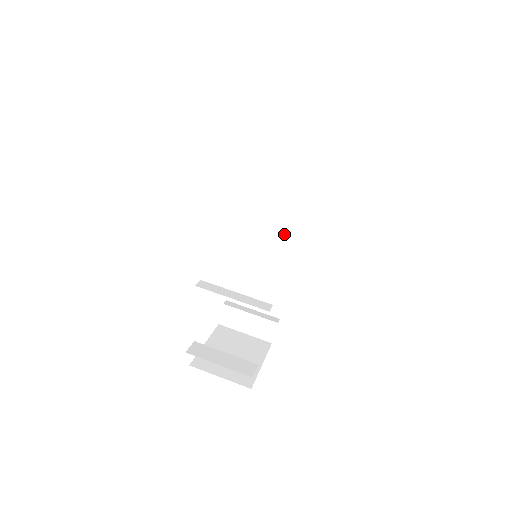
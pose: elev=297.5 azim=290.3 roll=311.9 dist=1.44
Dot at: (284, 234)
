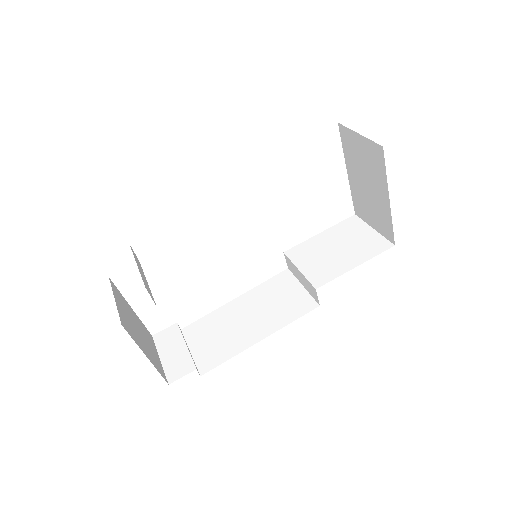
Dot at: (285, 307)
